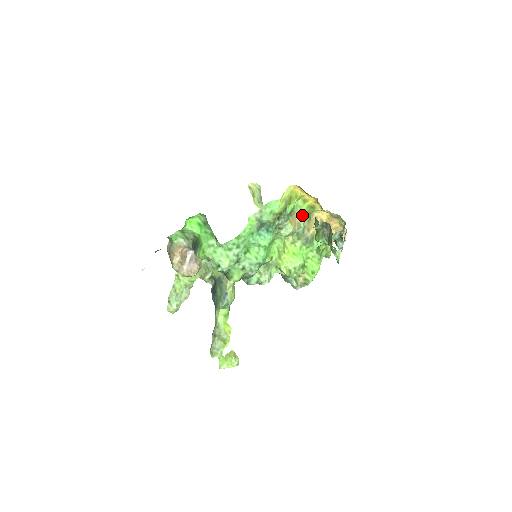
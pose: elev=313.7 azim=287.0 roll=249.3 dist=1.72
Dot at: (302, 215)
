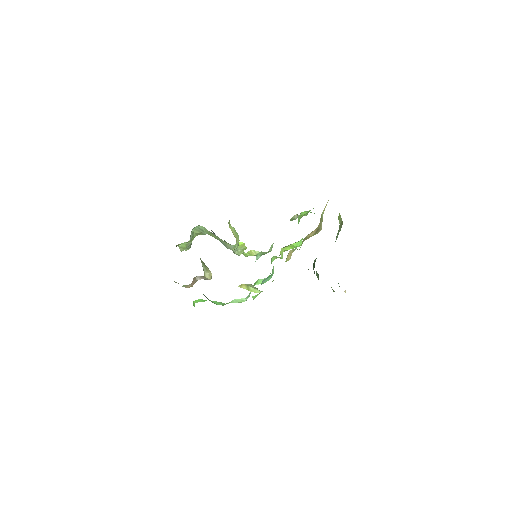
Dot at: occluded
